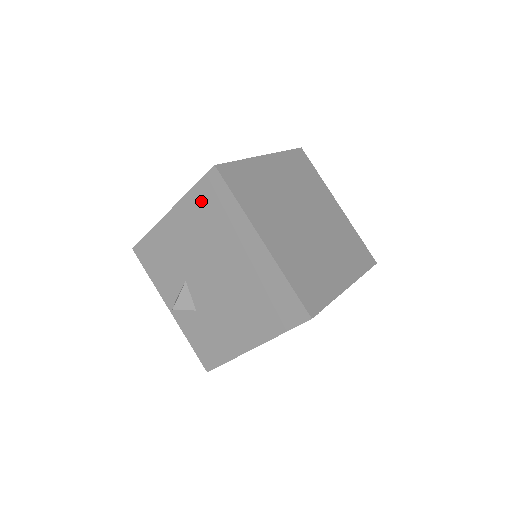
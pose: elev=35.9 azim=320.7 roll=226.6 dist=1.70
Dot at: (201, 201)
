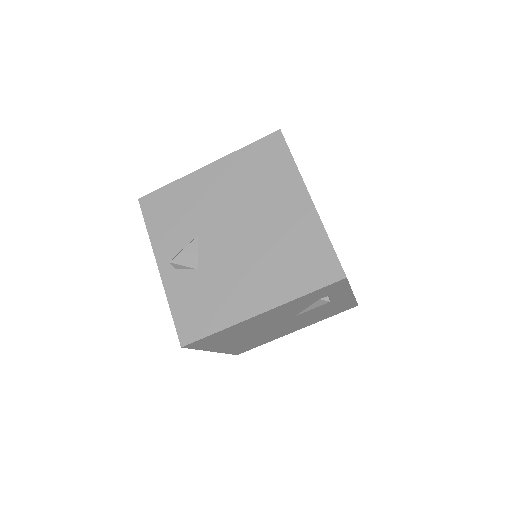
Dot at: (252, 158)
